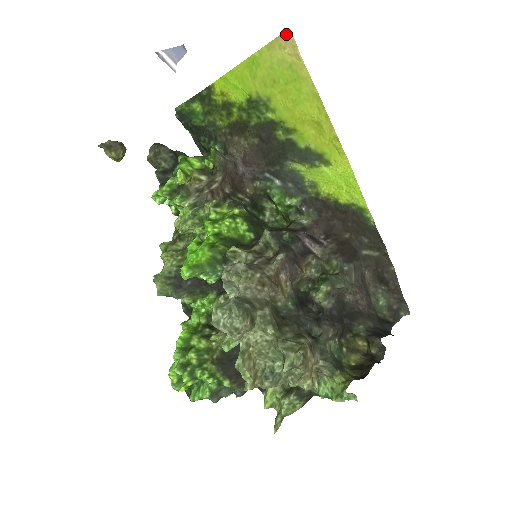
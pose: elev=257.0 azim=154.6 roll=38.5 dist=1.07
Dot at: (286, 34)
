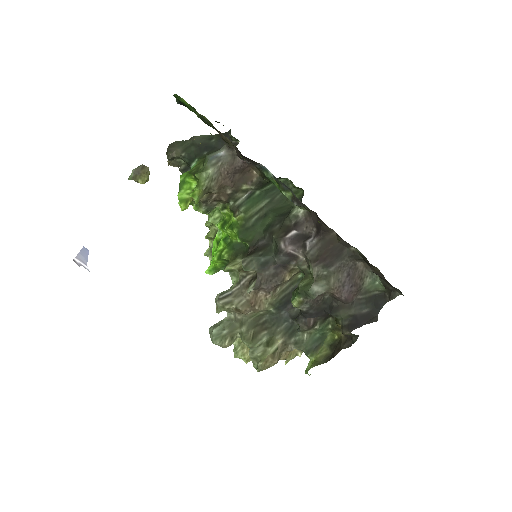
Dot at: occluded
